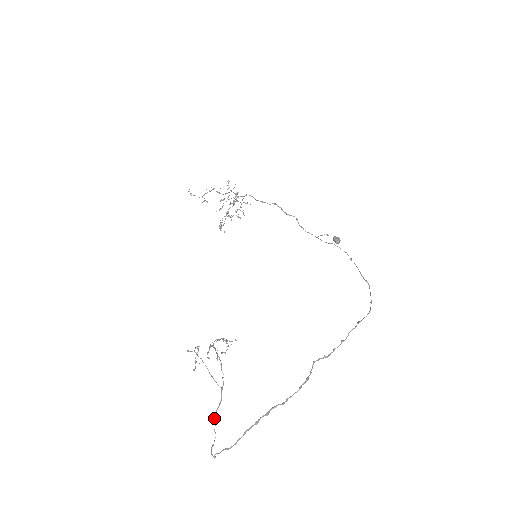
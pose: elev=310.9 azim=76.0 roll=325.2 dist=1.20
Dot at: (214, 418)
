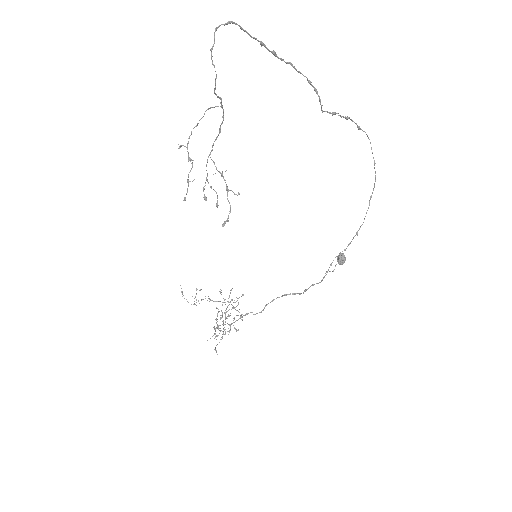
Dot at: (214, 89)
